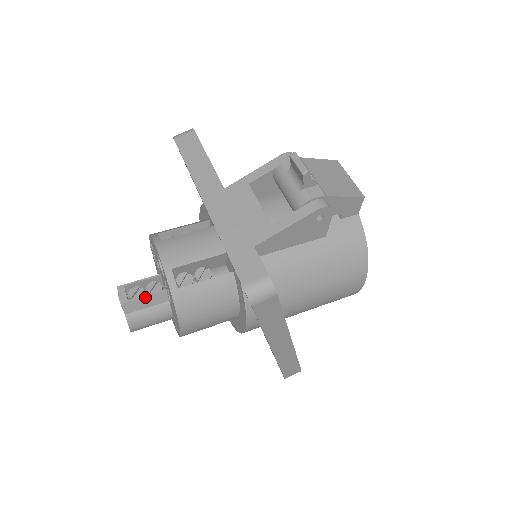
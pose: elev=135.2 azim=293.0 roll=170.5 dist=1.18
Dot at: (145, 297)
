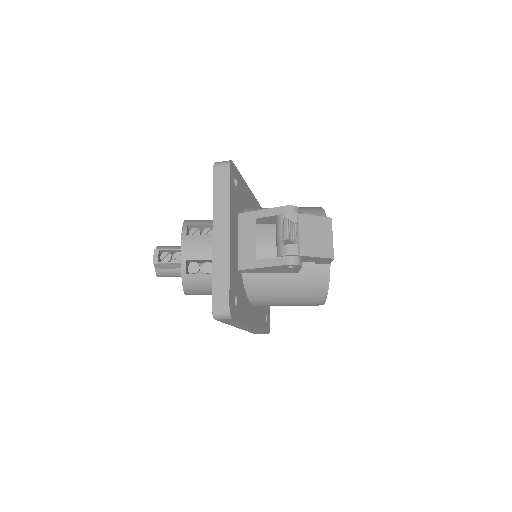
Dot at: (170, 263)
